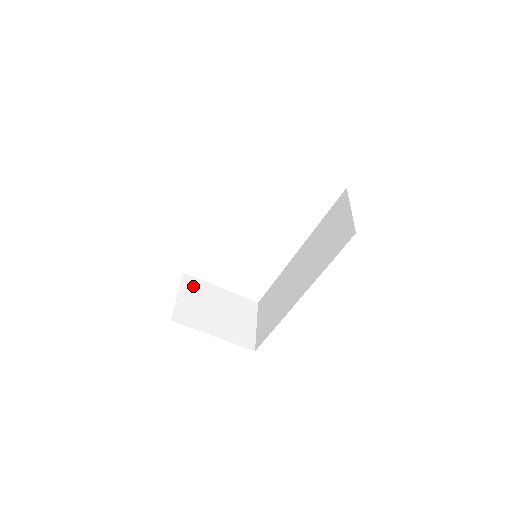
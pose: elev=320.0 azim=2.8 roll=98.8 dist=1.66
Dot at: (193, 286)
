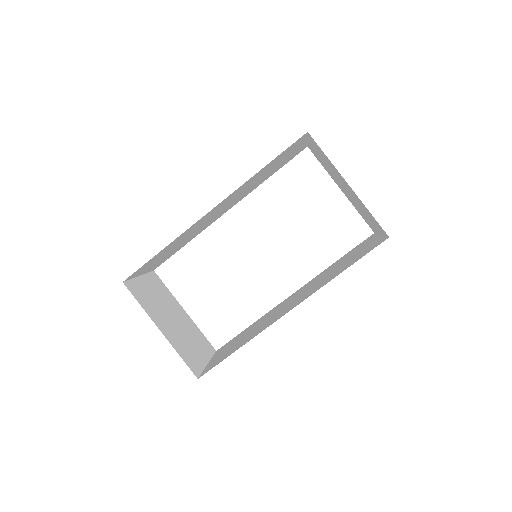
Dot at: (158, 285)
